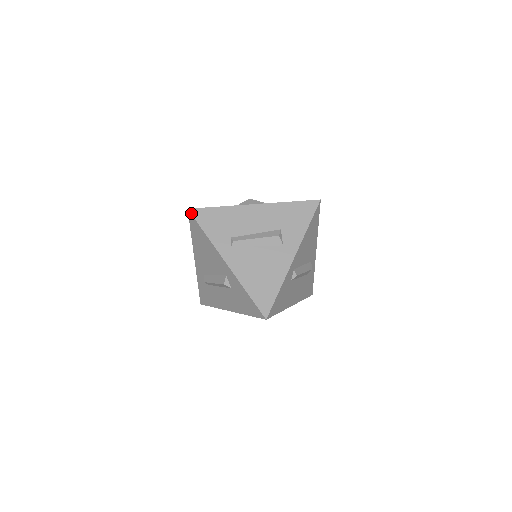
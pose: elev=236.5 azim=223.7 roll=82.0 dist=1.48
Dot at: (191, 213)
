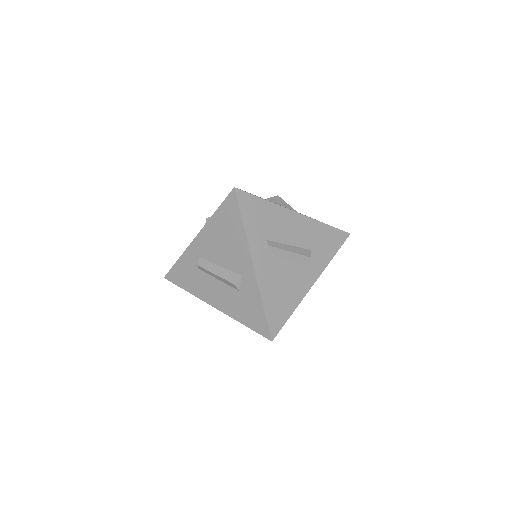
Dot at: (236, 194)
